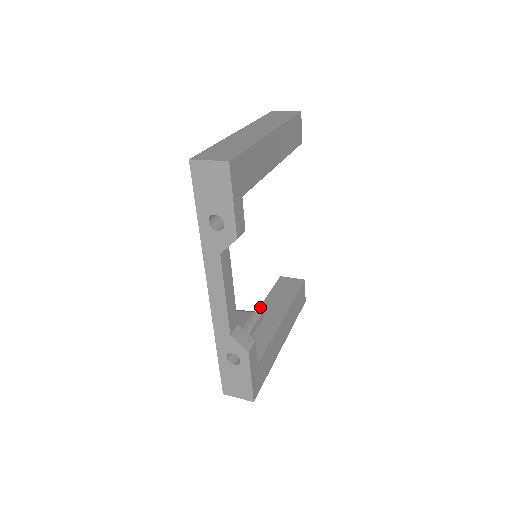
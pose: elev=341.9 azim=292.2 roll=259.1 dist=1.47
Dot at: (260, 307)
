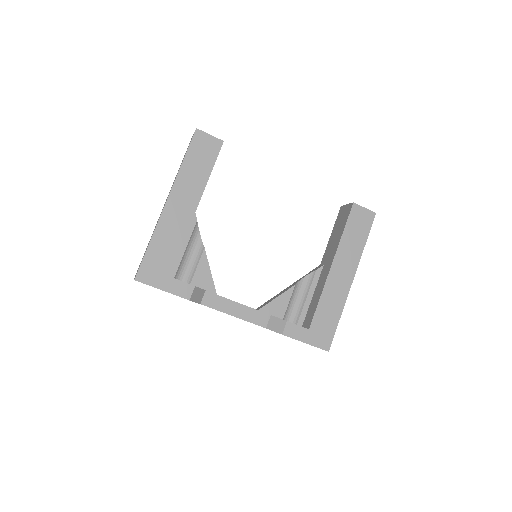
Dot at: (322, 258)
